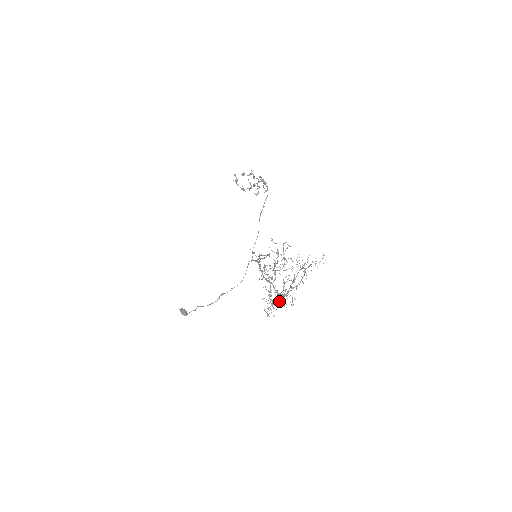
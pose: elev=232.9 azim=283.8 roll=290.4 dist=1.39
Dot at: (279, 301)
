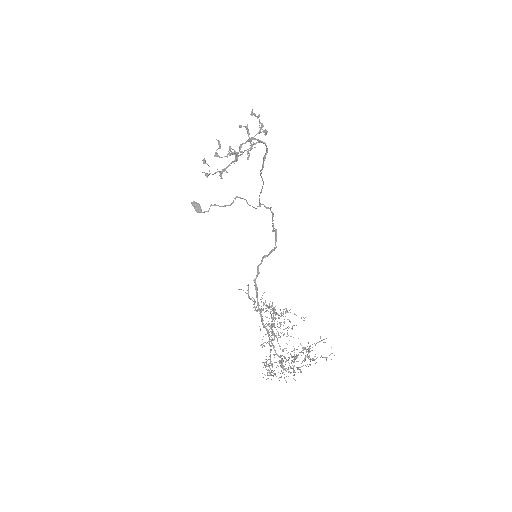
Dot at: occluded
